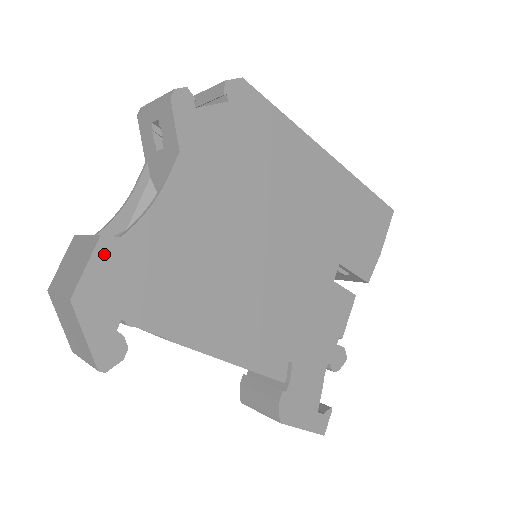
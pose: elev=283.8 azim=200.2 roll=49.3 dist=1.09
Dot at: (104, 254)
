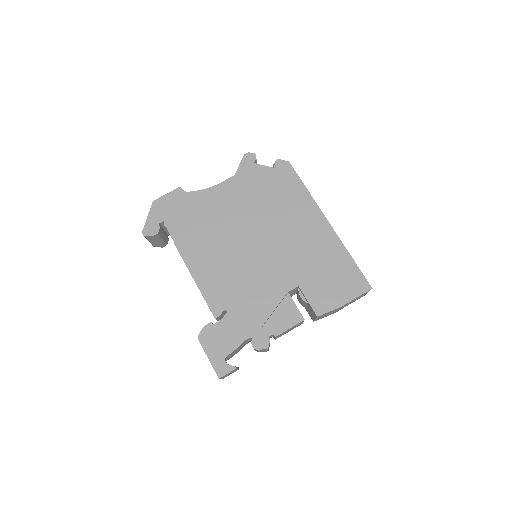
Dot at: (176, 194)
